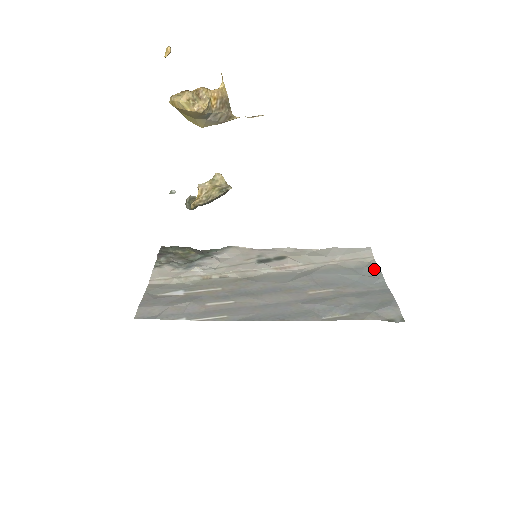
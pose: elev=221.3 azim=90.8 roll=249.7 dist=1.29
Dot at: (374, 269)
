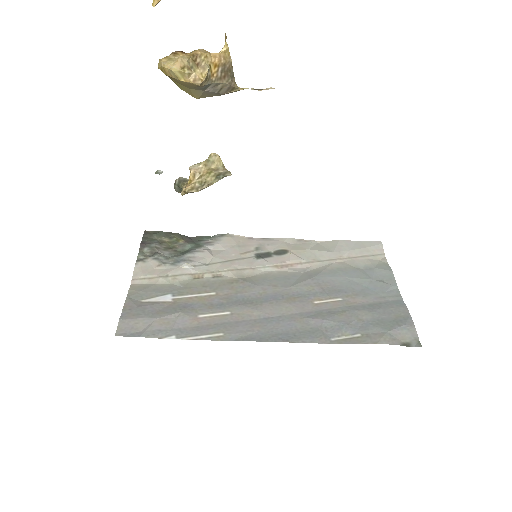
Dot at: (386, 271)
